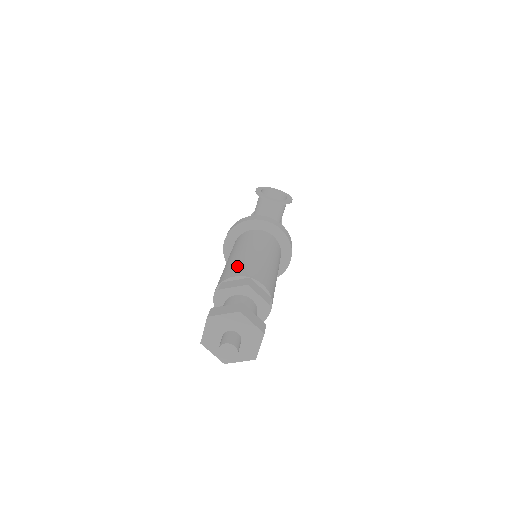
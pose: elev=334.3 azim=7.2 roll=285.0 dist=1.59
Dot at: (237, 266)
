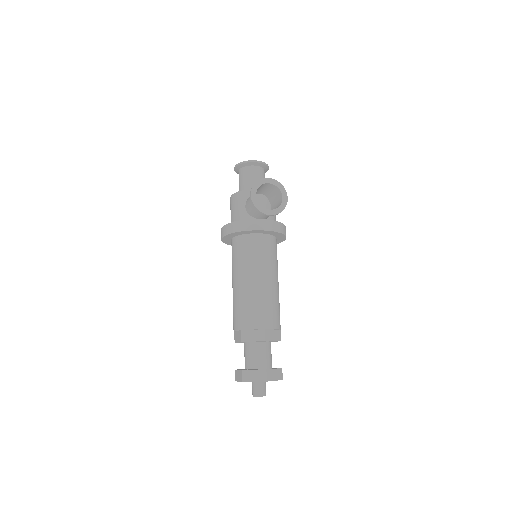
Dot at: (251, 311)
